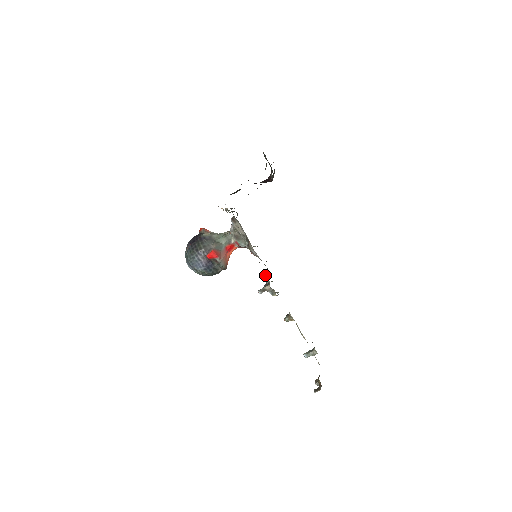
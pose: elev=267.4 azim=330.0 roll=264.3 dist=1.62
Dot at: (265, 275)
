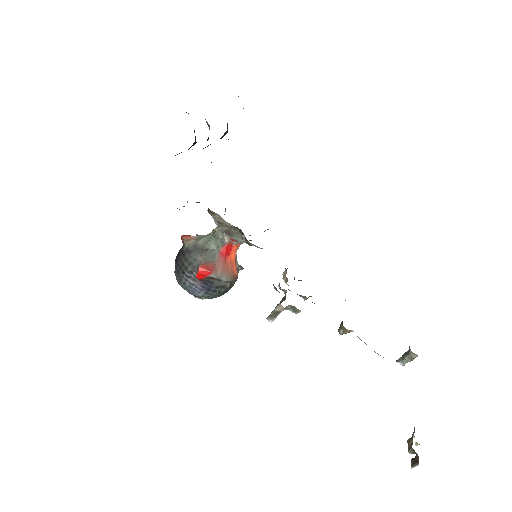
Dot at: occluded
